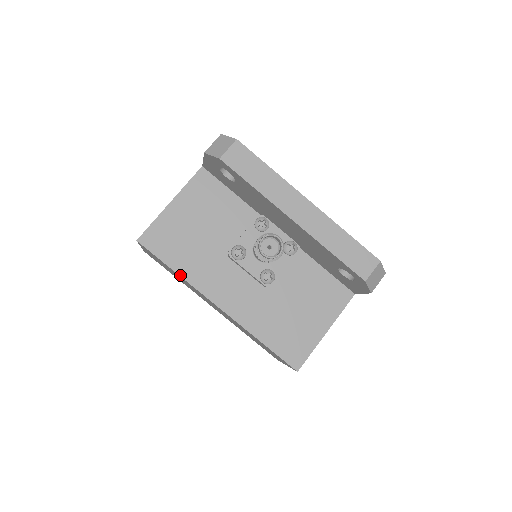
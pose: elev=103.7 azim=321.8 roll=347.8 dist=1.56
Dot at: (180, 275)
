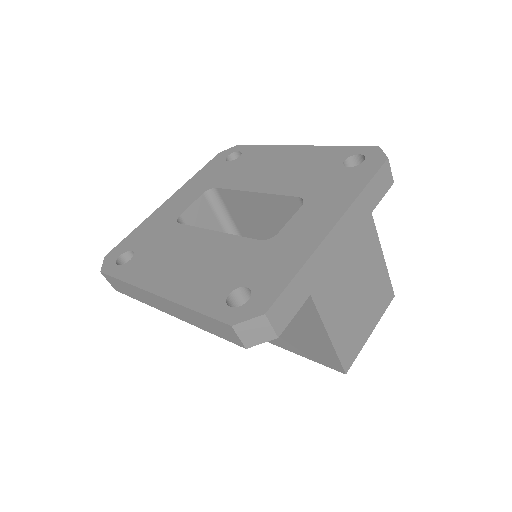
Dot at: occluded
